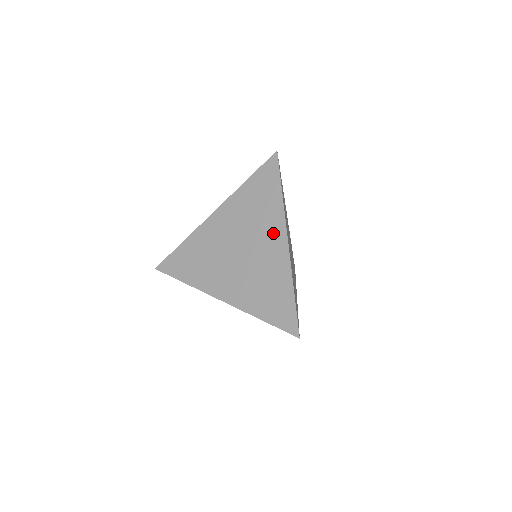
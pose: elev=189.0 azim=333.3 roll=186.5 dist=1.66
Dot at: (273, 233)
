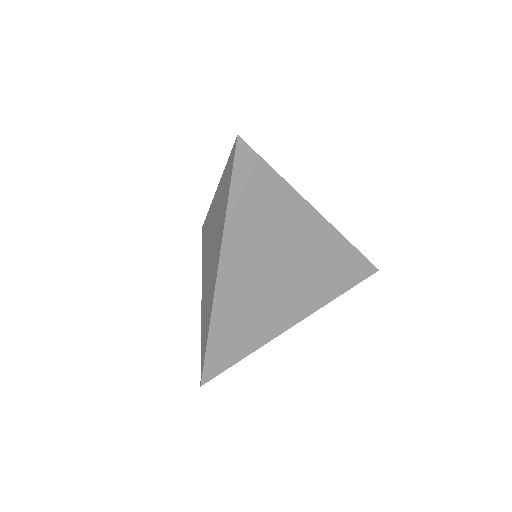
Dot at: (301, 221)
